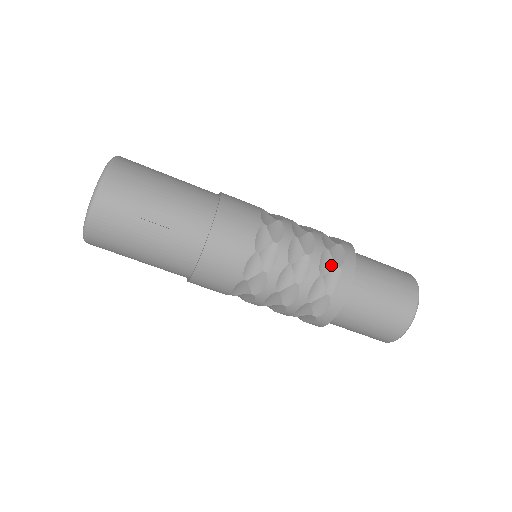
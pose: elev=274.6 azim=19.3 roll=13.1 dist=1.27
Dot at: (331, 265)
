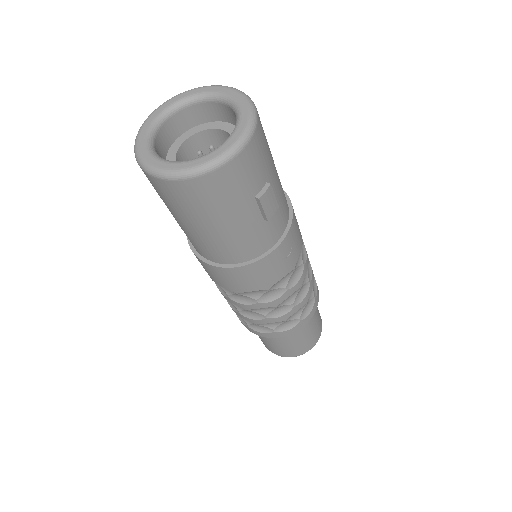
Dot at: (312, 294)
